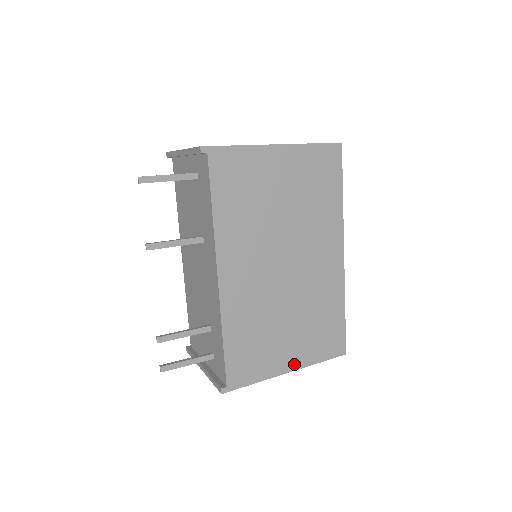
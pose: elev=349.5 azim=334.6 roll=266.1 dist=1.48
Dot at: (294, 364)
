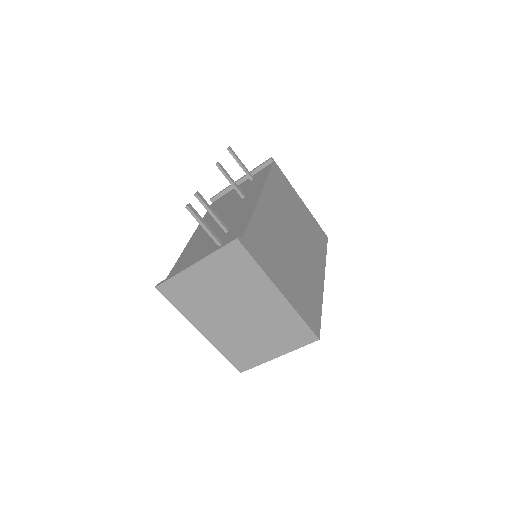
Dot at: (286, 293)
